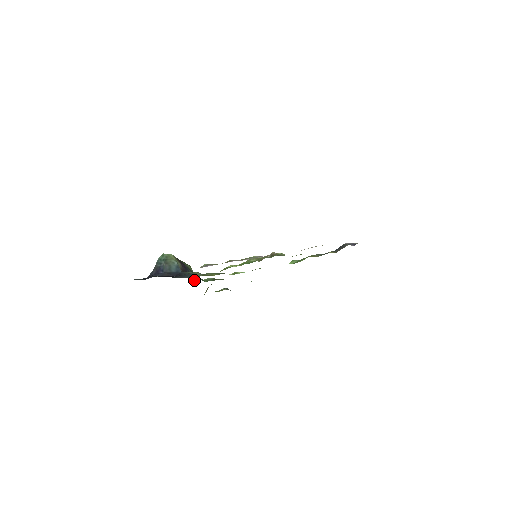
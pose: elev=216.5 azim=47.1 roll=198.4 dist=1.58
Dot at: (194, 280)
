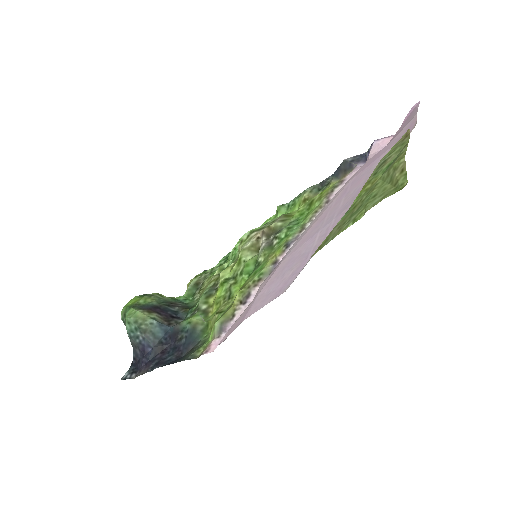
Dot at: occluded
